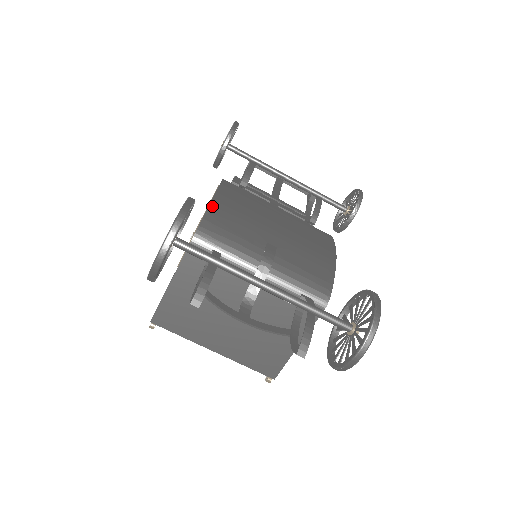
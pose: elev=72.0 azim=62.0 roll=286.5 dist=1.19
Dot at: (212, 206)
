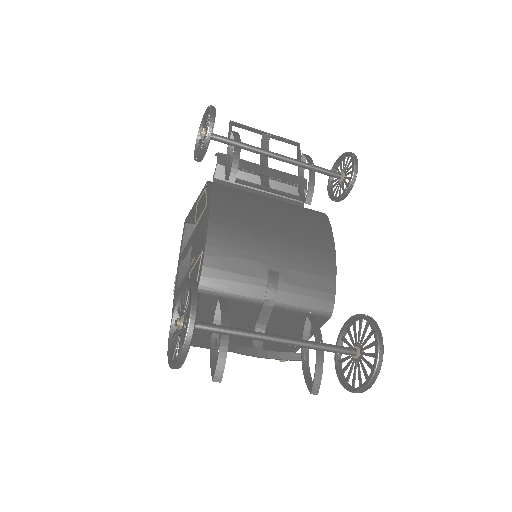
Dot at: (208, 245)
